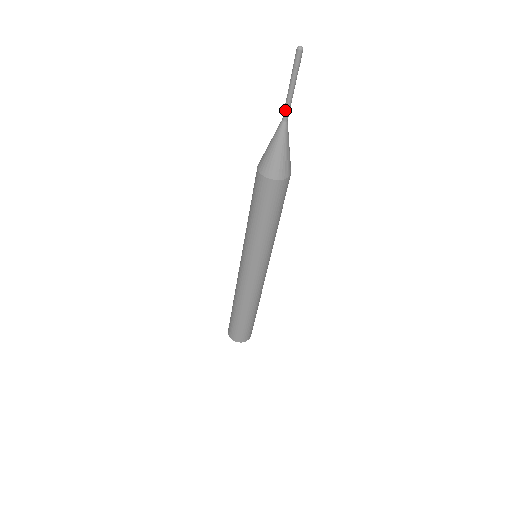
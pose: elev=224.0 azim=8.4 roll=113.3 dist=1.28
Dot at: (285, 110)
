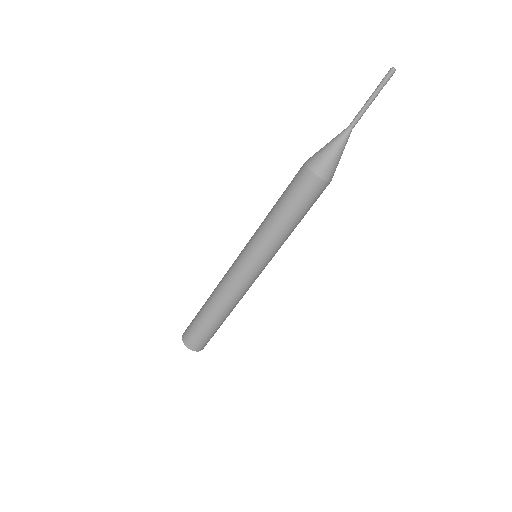
Dot at: (355, 117)
